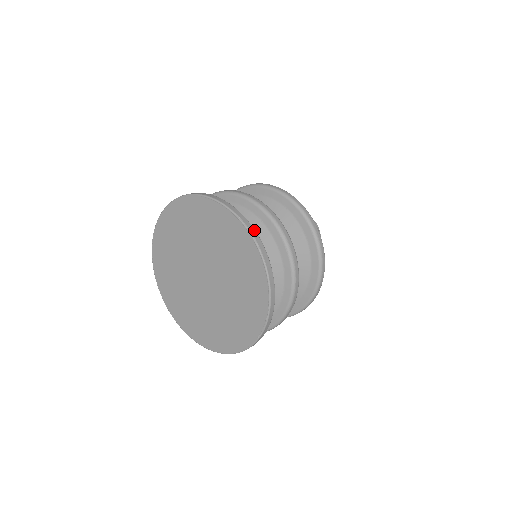
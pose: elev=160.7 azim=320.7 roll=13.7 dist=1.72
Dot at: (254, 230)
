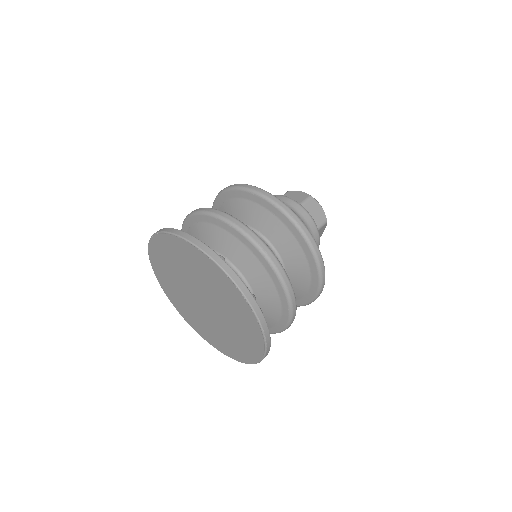
Dot at: (267, 327)
